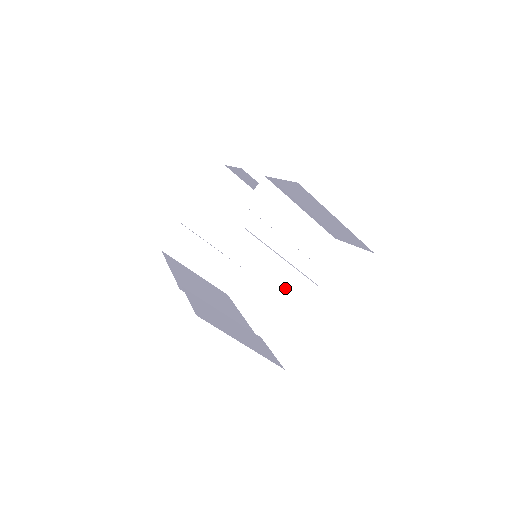
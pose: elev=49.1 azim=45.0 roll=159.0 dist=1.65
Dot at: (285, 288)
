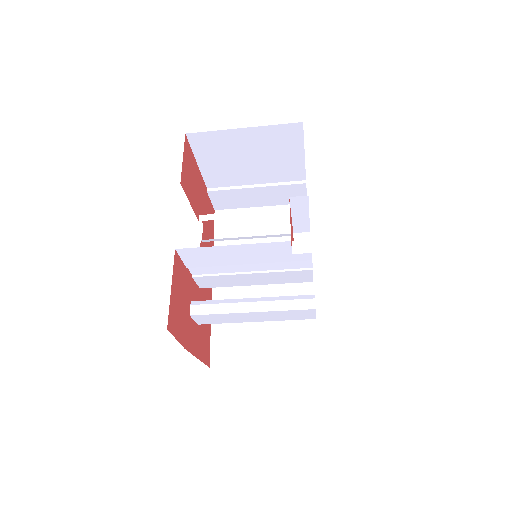
Dot at: (274, 318)
